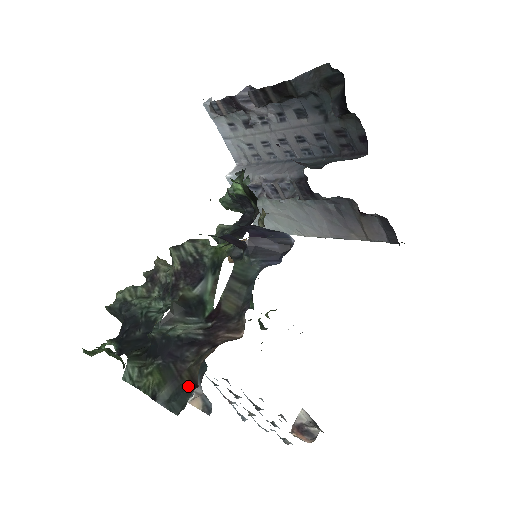
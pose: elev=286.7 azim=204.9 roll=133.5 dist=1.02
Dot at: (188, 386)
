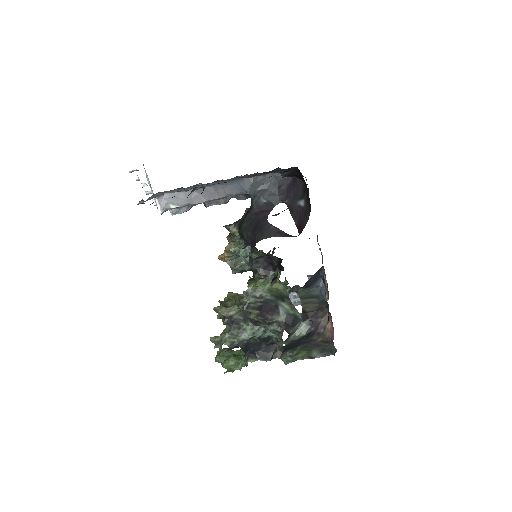
Dot at: (327, 346)
